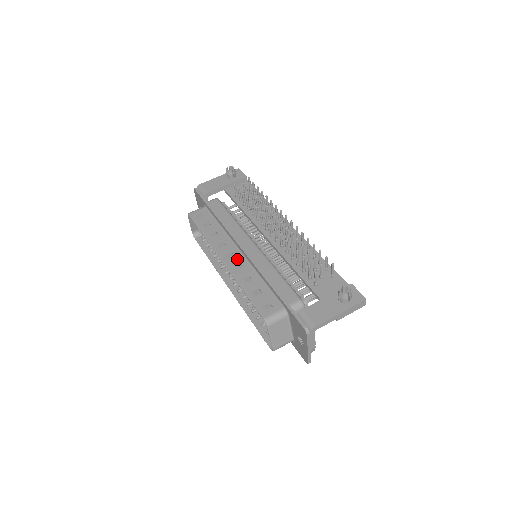
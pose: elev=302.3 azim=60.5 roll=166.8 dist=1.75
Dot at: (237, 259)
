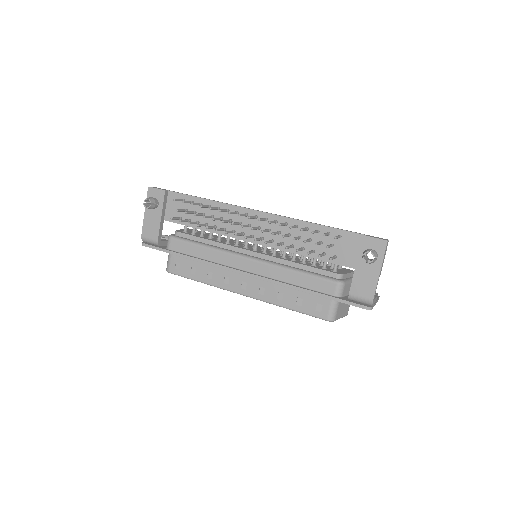
Dot at: (252, 284)
